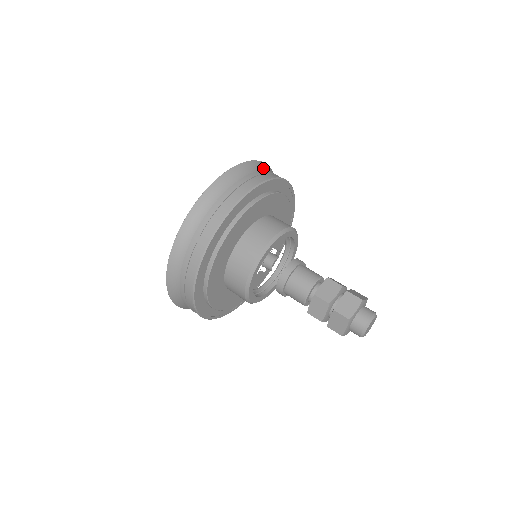
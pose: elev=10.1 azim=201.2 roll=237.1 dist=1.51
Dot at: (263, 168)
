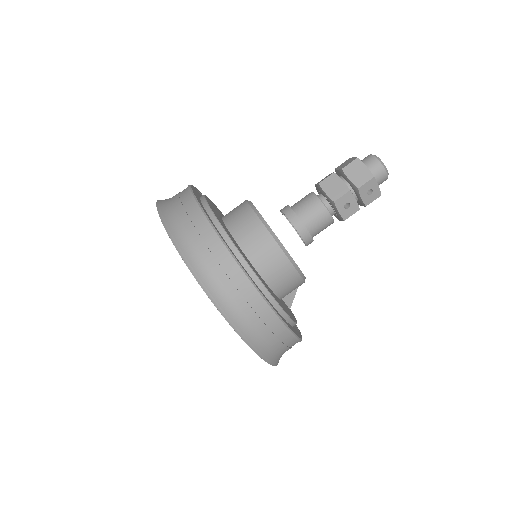
Dot at: occluded
